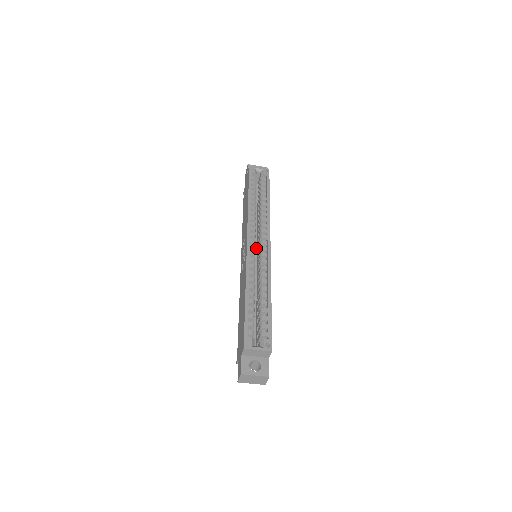
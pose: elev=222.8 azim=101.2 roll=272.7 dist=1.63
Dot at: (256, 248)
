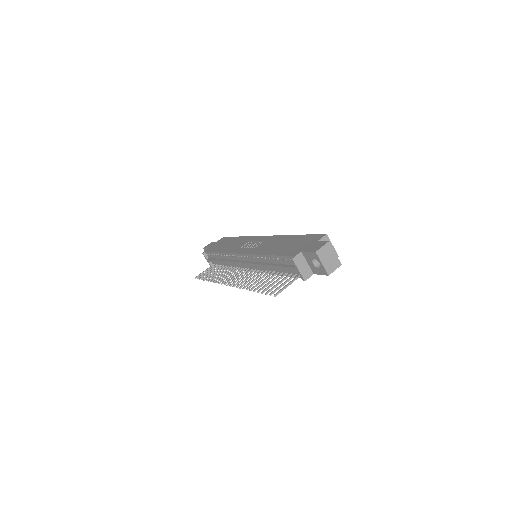
Dot at: occluded
